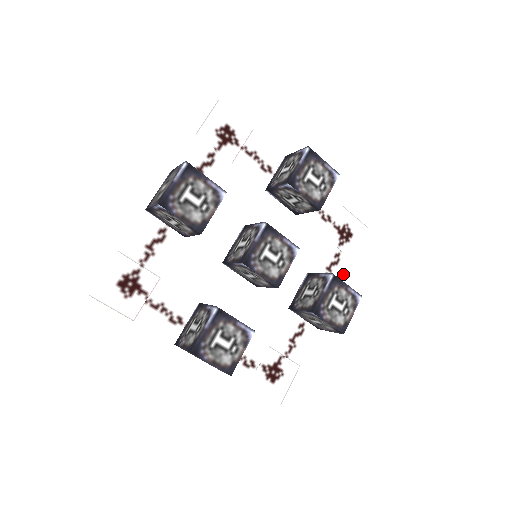
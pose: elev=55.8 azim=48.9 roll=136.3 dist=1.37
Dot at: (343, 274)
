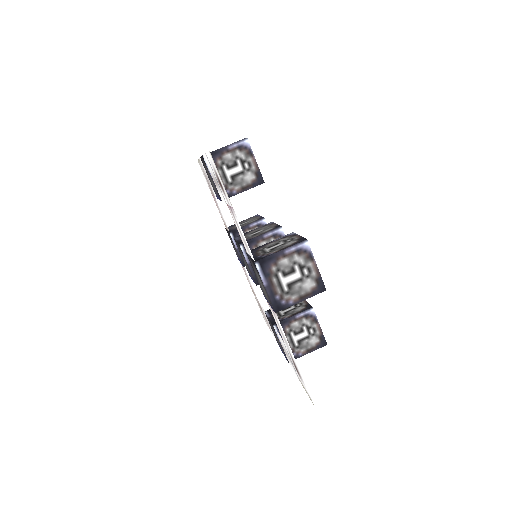
Dot at: occluded
